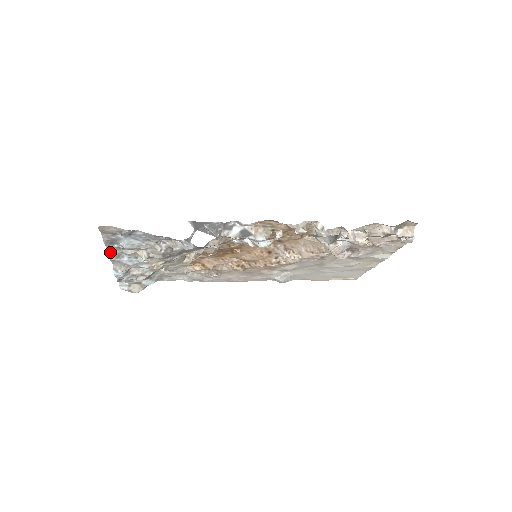
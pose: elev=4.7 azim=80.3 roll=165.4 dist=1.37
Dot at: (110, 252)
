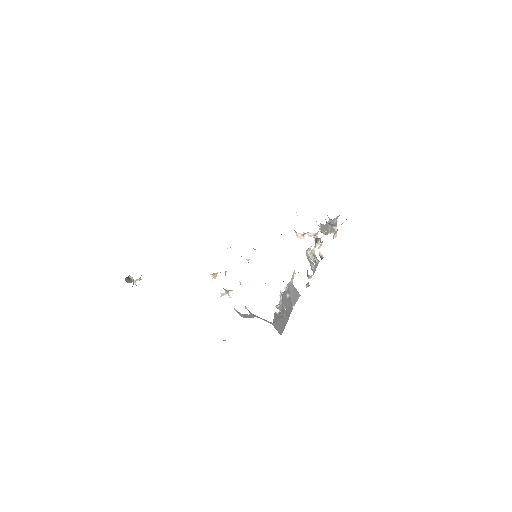
Dot at: occluded
